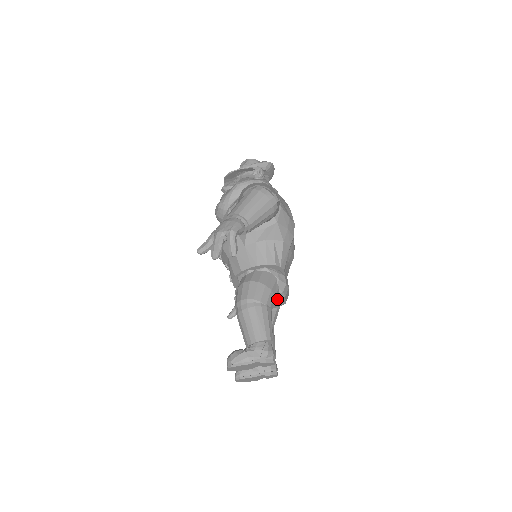
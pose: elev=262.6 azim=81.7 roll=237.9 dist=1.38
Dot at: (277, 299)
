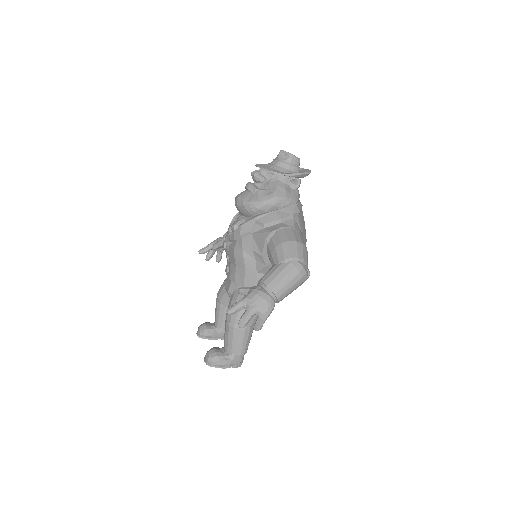
Dot at: occluded
